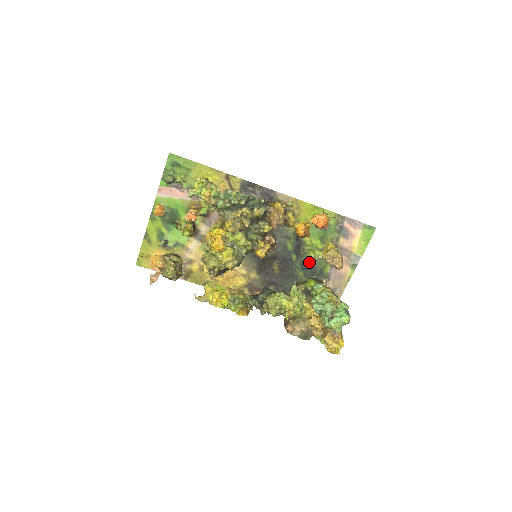
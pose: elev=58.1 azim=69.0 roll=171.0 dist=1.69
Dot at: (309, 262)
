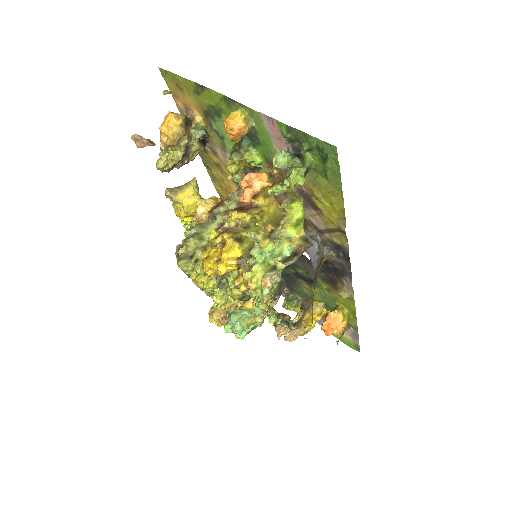
Dot at: (295, 282)
